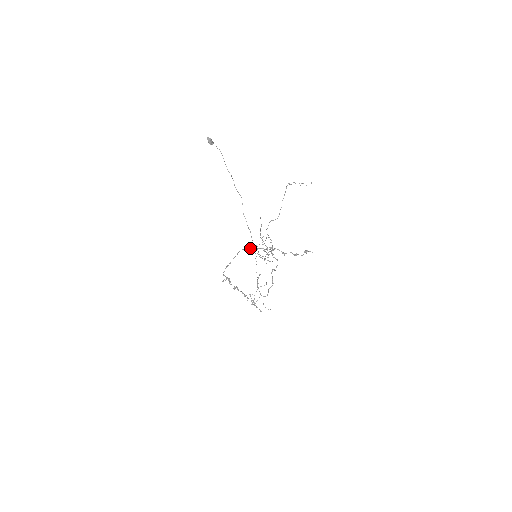
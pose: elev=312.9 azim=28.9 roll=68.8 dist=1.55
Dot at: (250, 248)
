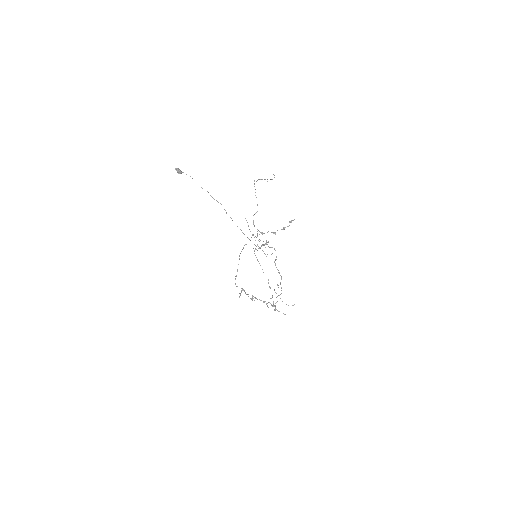
Dot at: occluded
